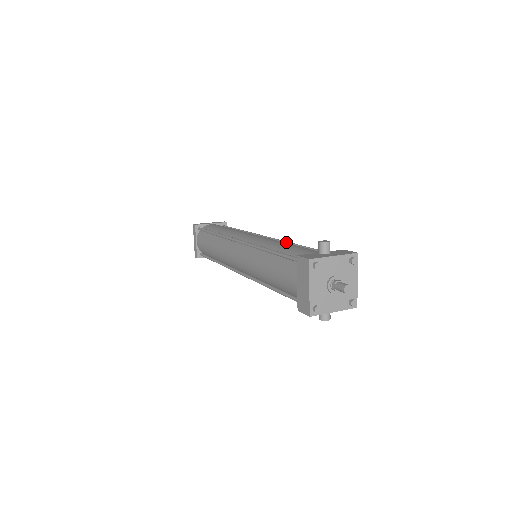
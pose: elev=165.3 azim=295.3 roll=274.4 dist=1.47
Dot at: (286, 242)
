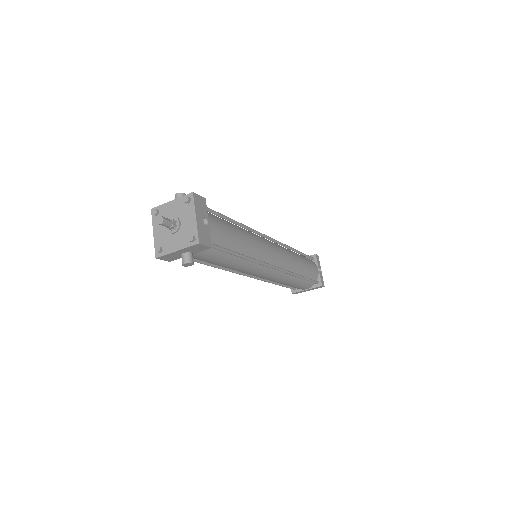
Dot at: occluded
